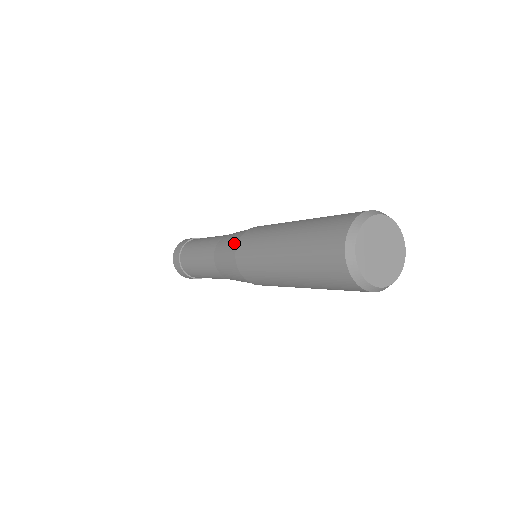
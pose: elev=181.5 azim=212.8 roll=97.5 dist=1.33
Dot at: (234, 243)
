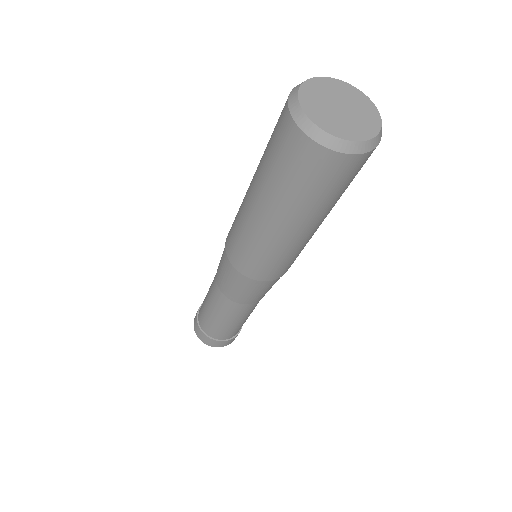
Dot at: (225, 259)
